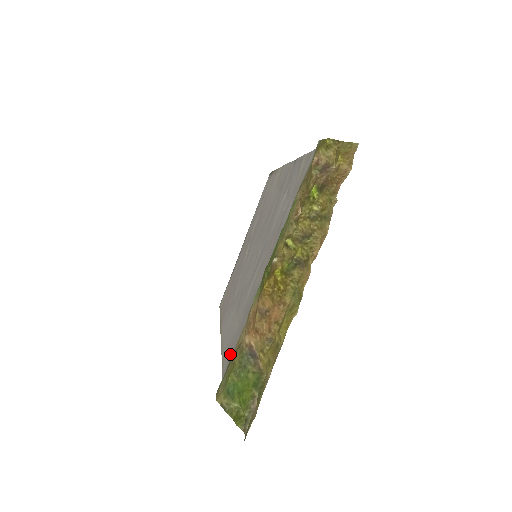
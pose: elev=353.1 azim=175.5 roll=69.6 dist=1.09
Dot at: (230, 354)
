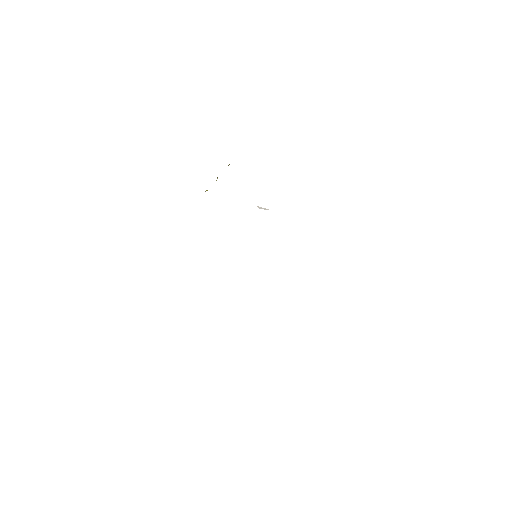
Dot at: occluded
